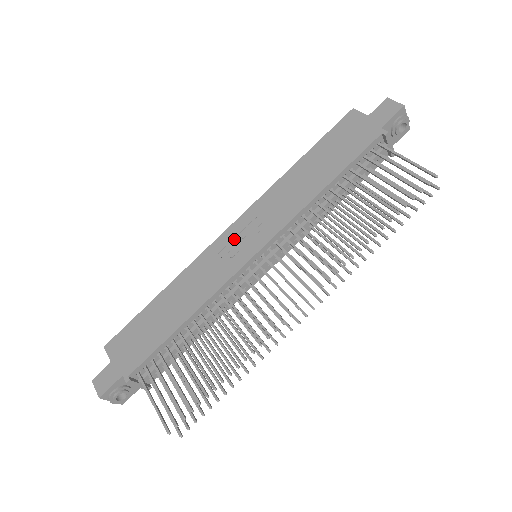
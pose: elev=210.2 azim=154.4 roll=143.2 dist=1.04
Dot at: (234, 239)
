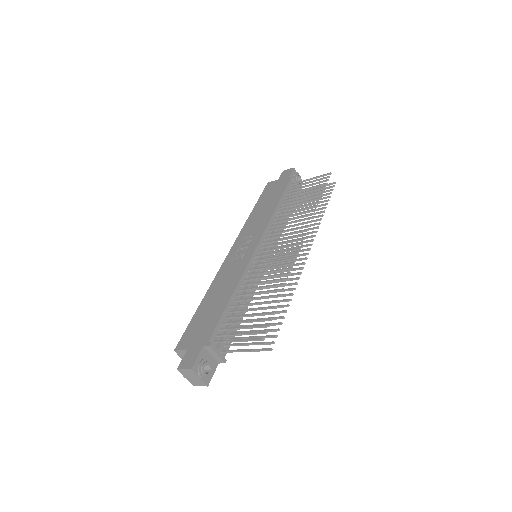
Dot at: (237, 252)
